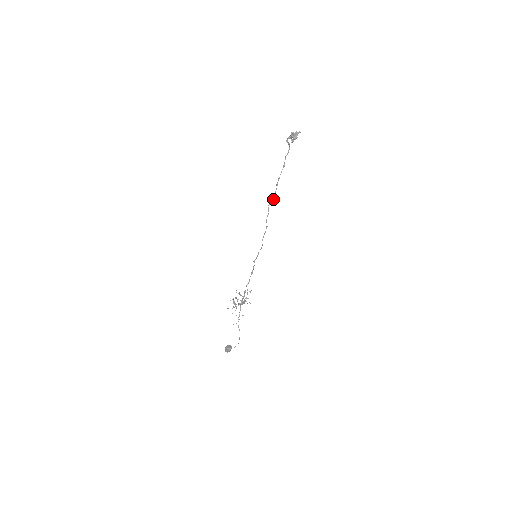
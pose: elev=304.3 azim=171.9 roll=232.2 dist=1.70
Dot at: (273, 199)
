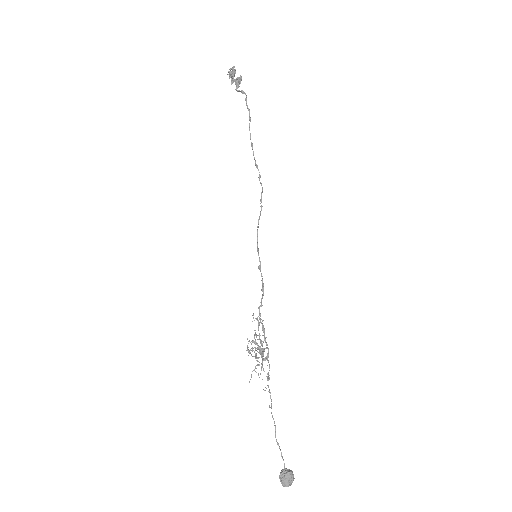
Dot at: (256, 166)
